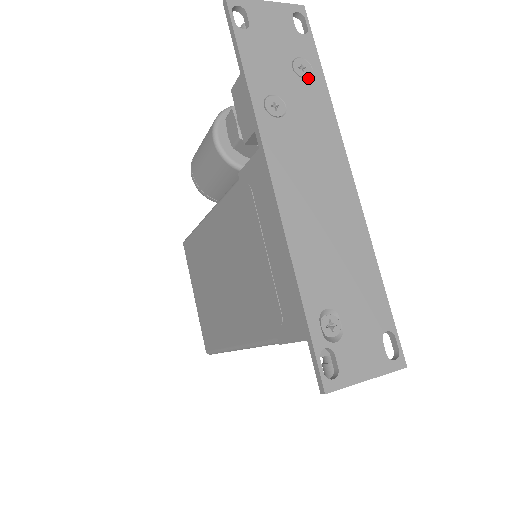
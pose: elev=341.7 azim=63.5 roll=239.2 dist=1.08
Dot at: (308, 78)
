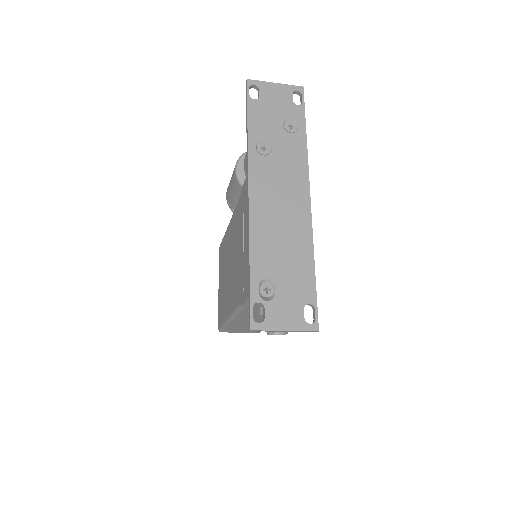
Dot at: (293, 133)
